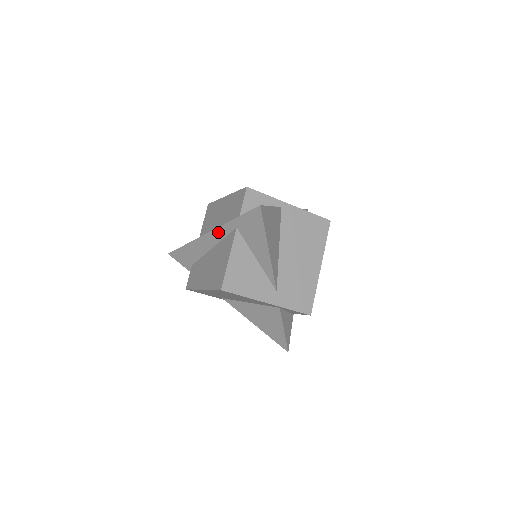
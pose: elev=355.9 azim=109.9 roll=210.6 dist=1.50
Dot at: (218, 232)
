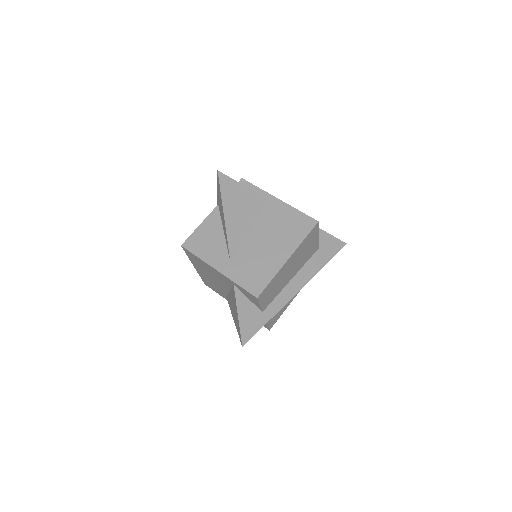
Dot at: occluded
